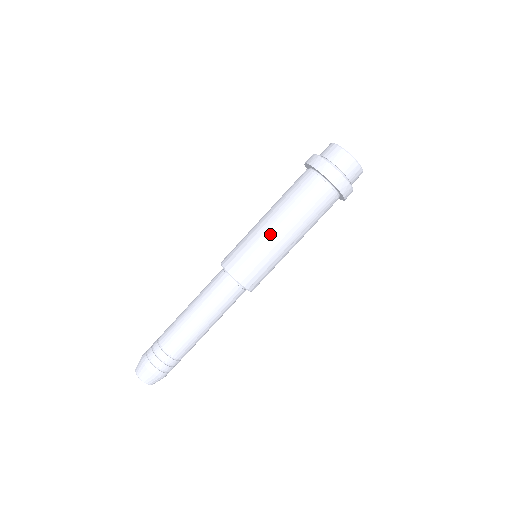
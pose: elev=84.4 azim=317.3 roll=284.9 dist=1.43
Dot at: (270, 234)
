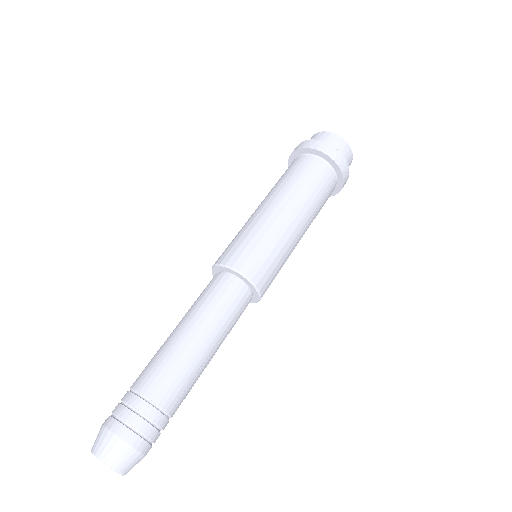
Dot at: (251, 216)
